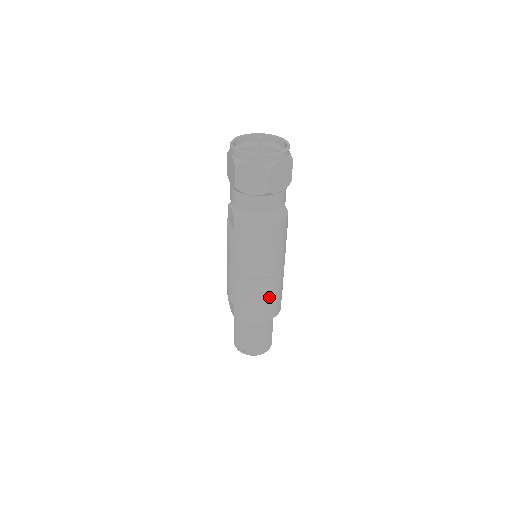
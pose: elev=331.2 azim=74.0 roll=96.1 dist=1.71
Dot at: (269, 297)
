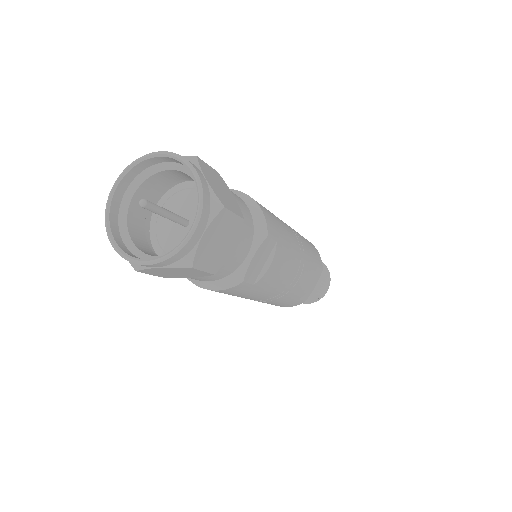
Dot at: occluded
